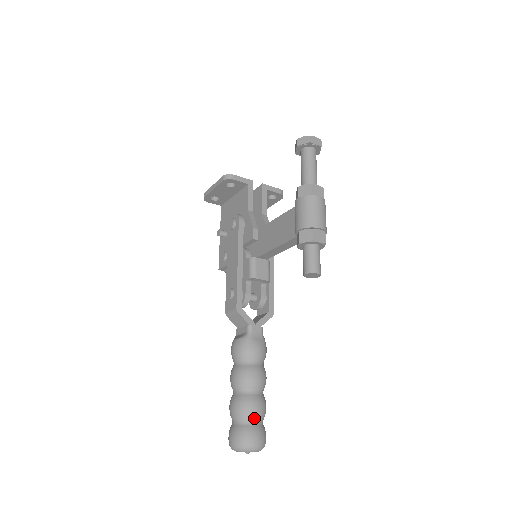
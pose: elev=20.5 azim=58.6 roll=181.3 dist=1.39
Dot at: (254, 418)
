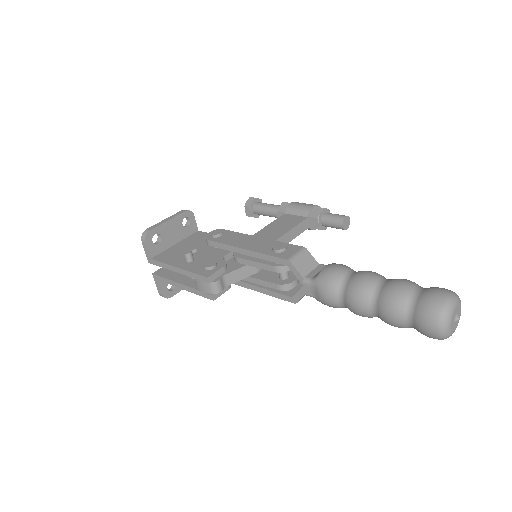
Dot at: occluded
